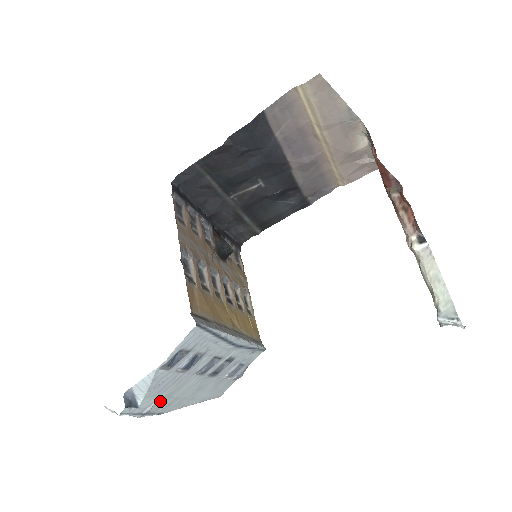
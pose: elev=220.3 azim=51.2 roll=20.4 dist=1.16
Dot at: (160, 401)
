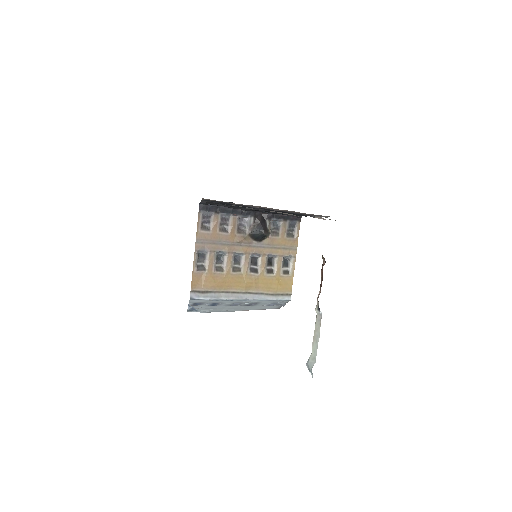
Dot at: (214, 310)
